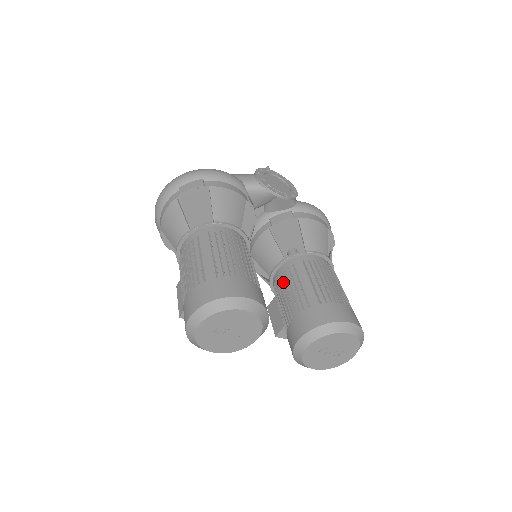
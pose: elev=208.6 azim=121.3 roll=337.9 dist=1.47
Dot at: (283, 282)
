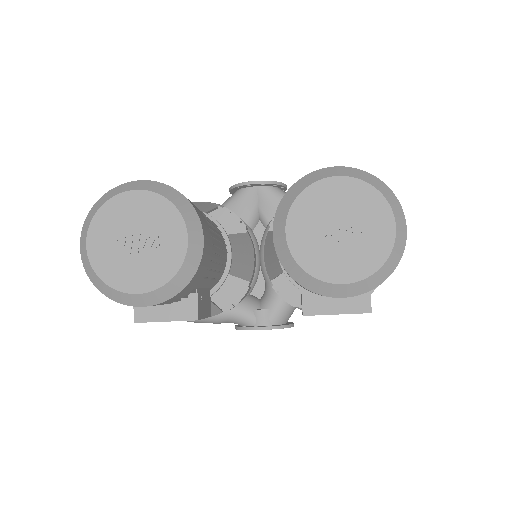
Dot at: occluded
